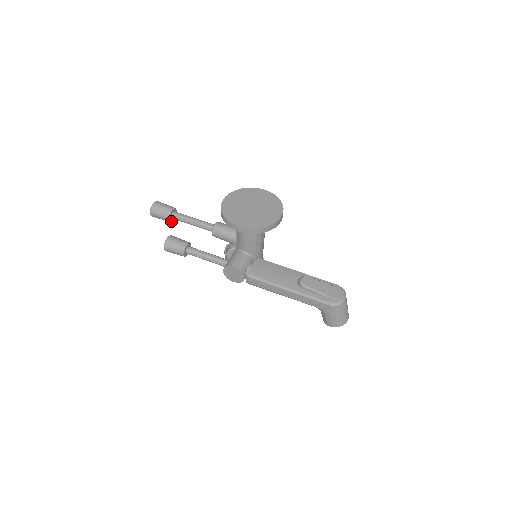
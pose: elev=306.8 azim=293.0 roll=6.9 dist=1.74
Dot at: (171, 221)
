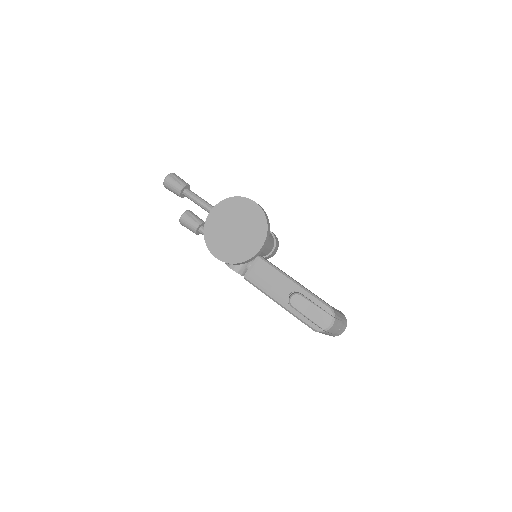
Dot at: (185, 196)
